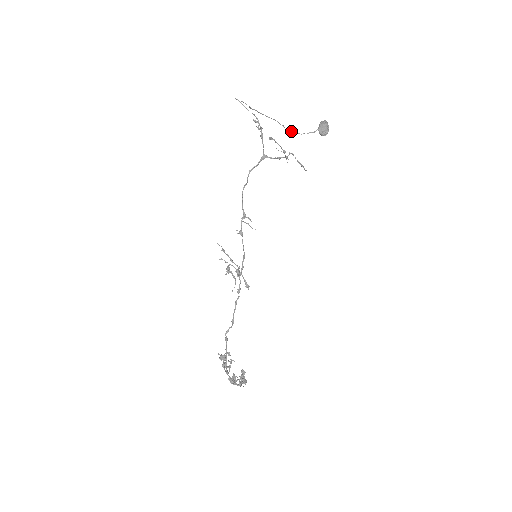
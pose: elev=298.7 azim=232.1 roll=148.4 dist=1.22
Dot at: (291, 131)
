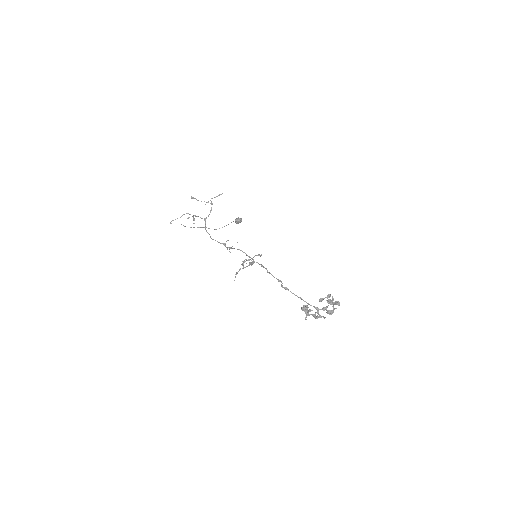
Dot at: occluded
